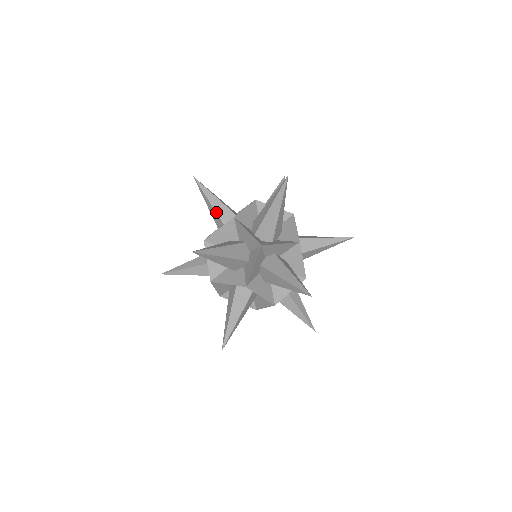
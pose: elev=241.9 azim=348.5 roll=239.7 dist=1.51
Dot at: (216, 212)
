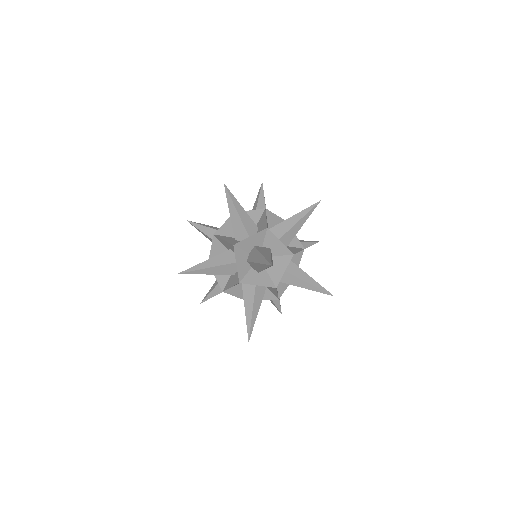
Dot at: (241, 218)
